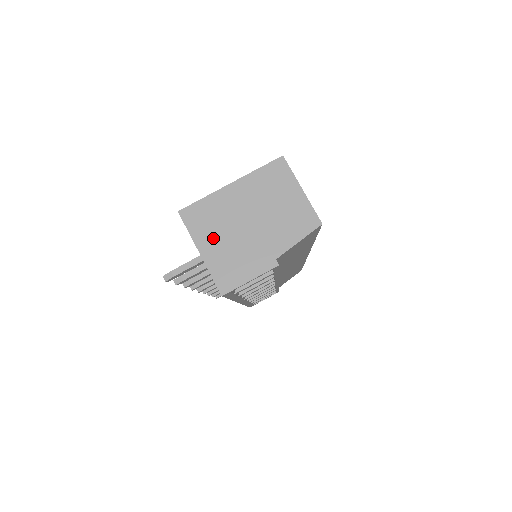
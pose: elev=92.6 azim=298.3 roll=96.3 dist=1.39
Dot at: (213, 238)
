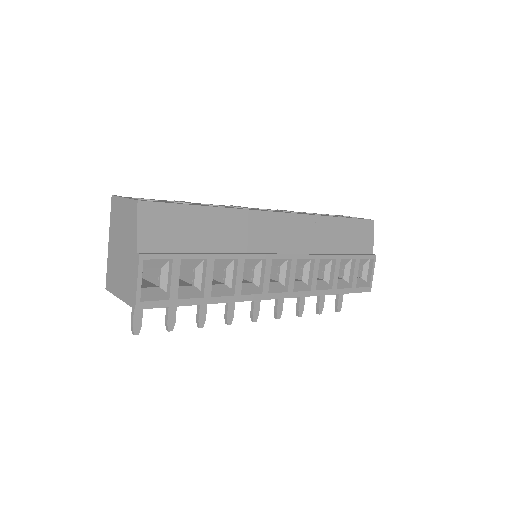
Dot at: (118, 282)
